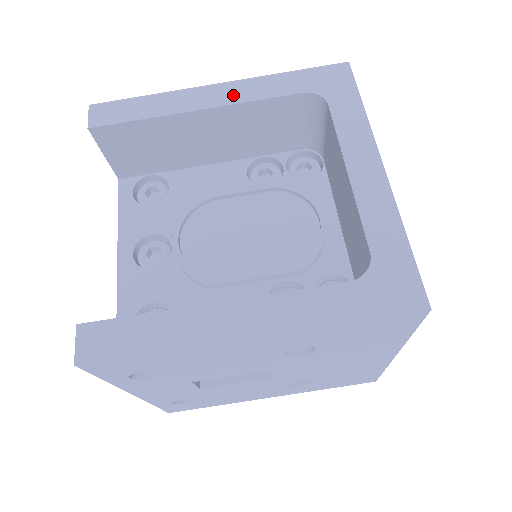
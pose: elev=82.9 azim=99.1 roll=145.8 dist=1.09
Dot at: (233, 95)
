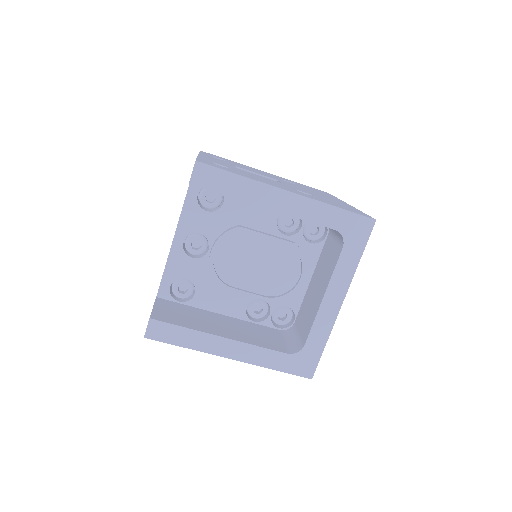
Dot at: (294, 208)
